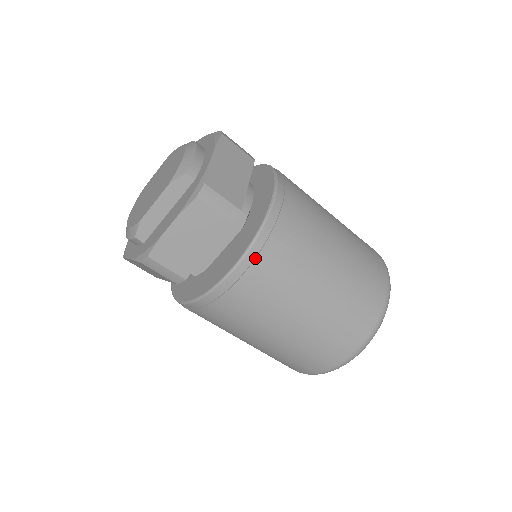
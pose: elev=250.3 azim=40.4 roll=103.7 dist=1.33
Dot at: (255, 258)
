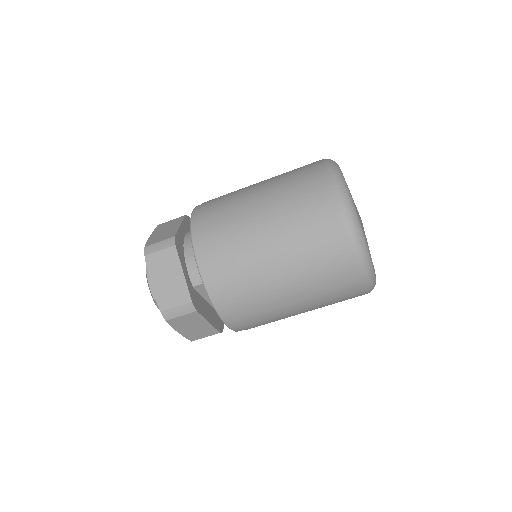
Dot at: (227, 315)
